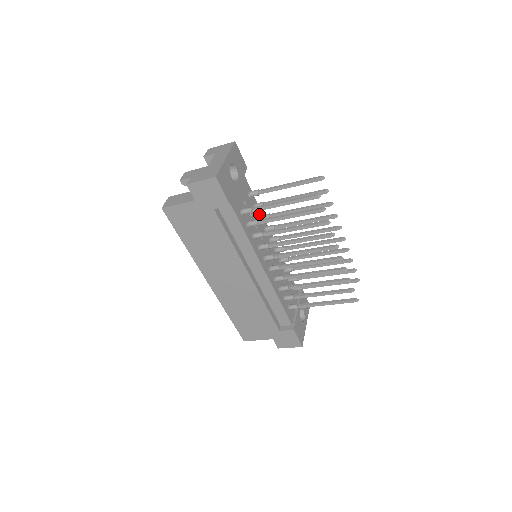
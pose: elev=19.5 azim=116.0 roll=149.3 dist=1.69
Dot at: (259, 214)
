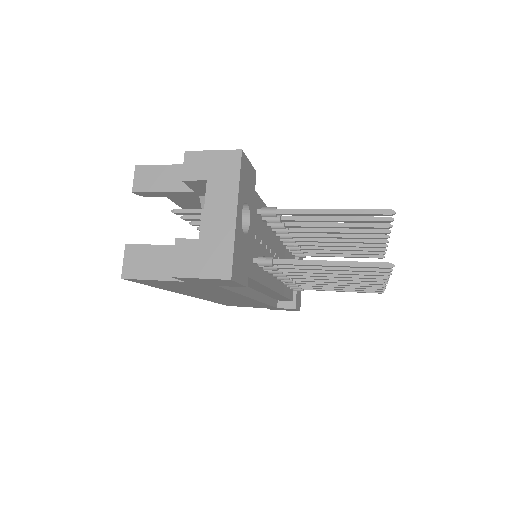
Dot at: occluded
